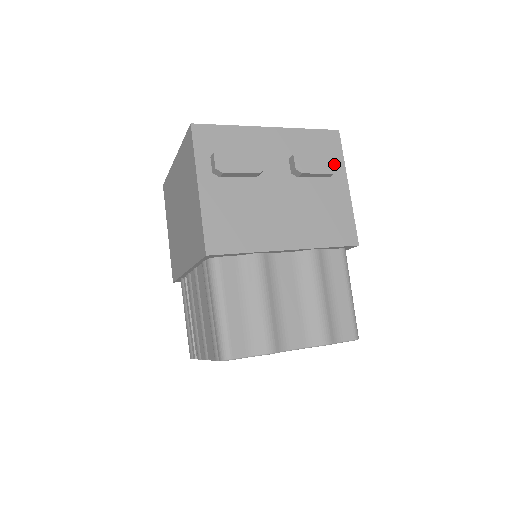
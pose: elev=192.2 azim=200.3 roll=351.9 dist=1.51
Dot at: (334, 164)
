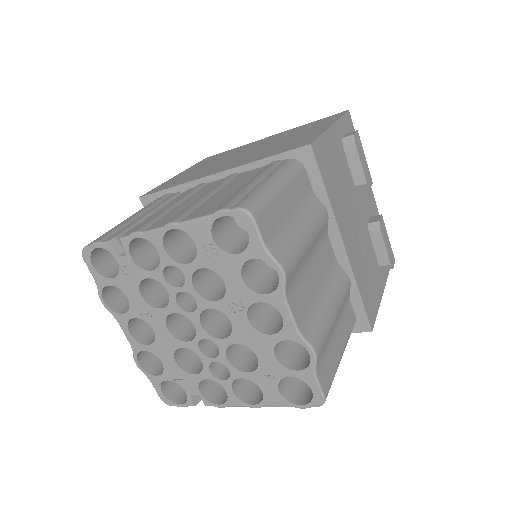
Dot at: (393, 261)
